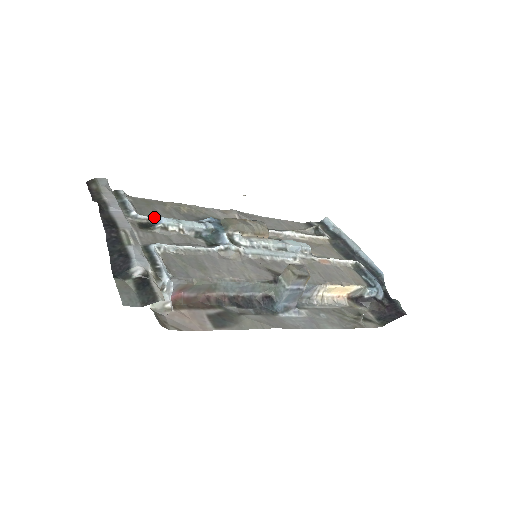
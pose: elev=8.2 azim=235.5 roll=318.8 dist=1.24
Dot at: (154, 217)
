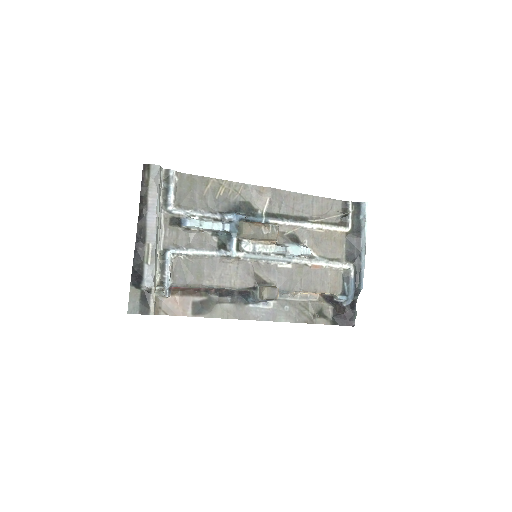
Dot at: (186, 210)
